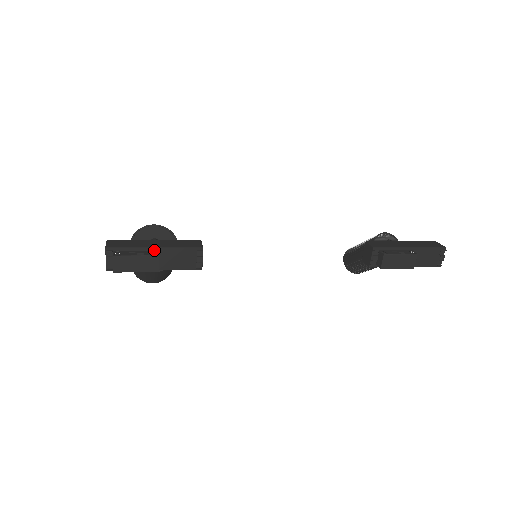
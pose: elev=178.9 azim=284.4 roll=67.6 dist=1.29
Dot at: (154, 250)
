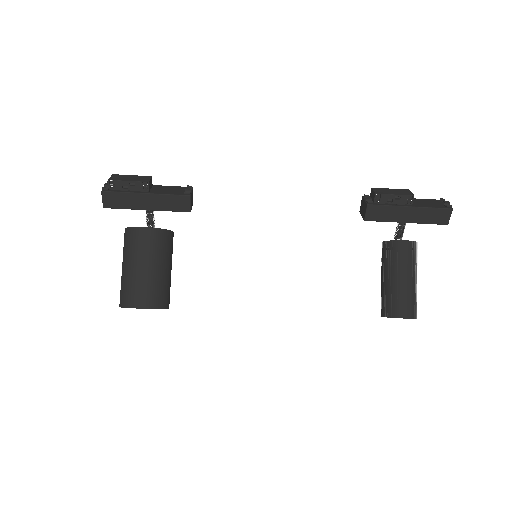
Dot at: occluded
